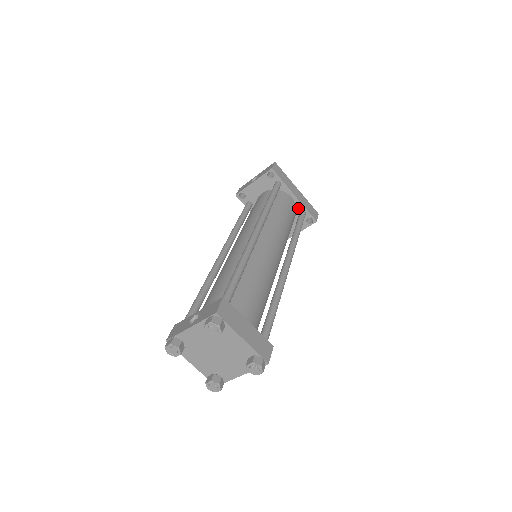
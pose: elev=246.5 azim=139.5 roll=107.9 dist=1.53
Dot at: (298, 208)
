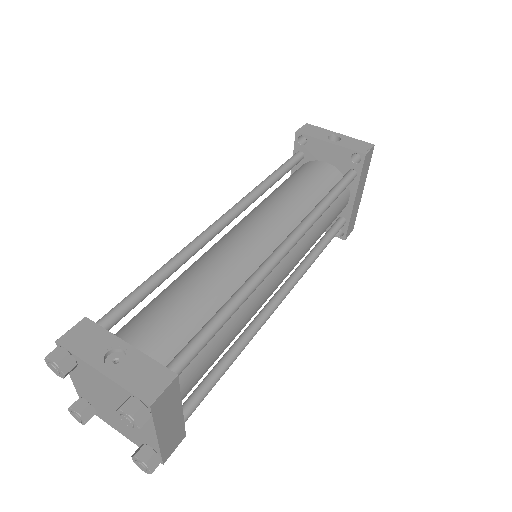
Dot at: (343, 212)
